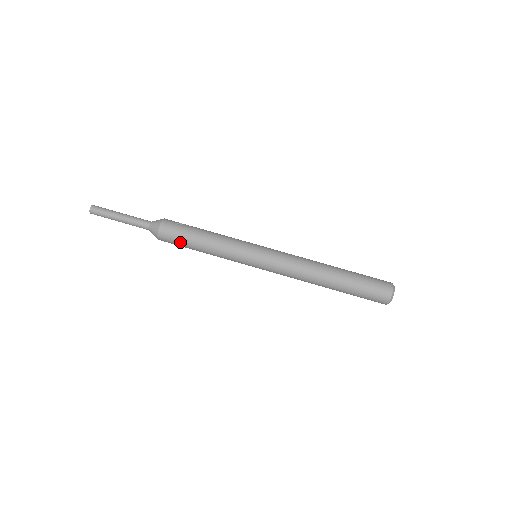
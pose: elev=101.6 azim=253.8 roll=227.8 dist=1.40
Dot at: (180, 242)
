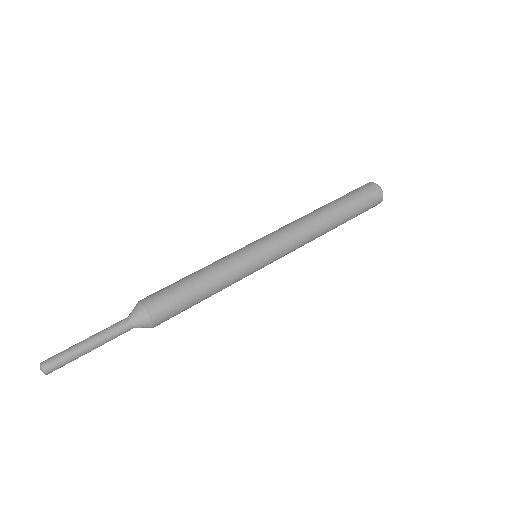
Dot at: (177, 299)
